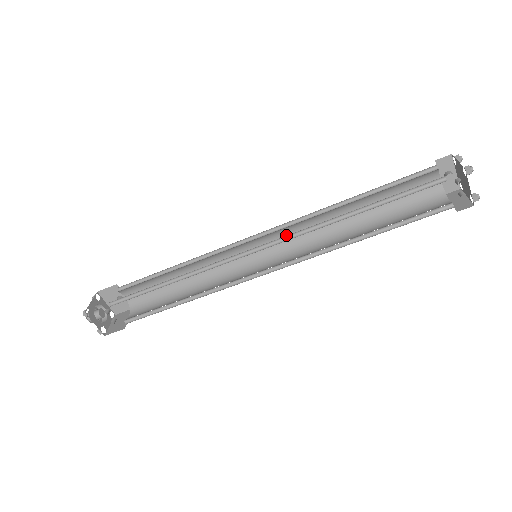
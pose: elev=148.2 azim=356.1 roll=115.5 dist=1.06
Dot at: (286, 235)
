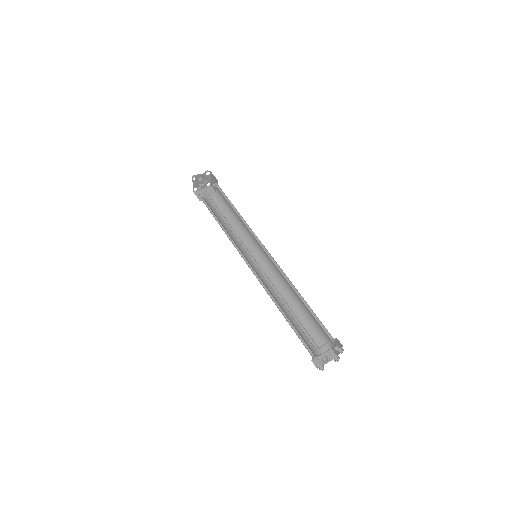
Dot at: occluded
